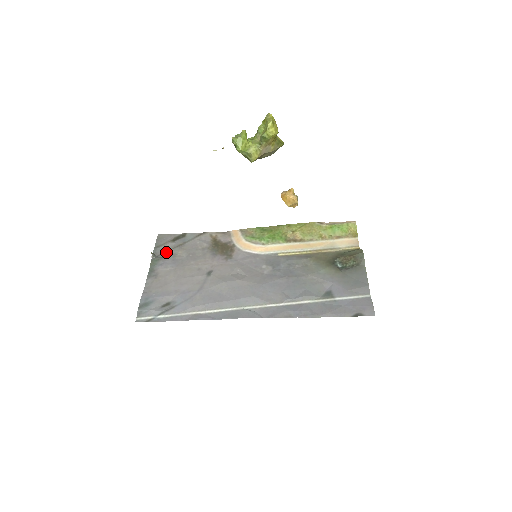
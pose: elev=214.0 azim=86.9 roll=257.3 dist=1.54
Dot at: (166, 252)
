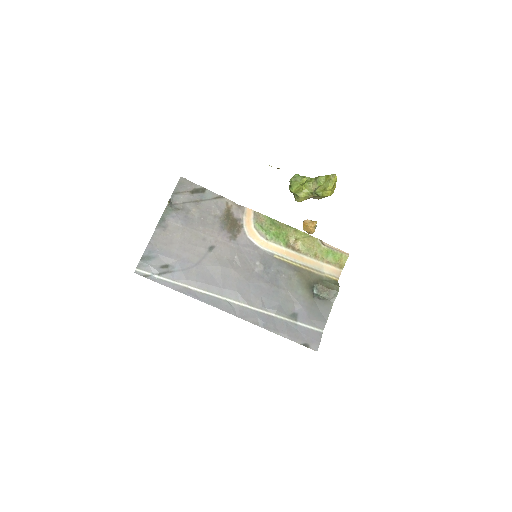
Dot at: (182, 204)
